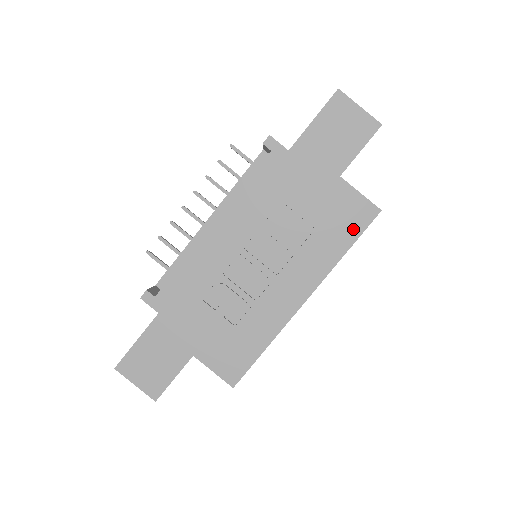
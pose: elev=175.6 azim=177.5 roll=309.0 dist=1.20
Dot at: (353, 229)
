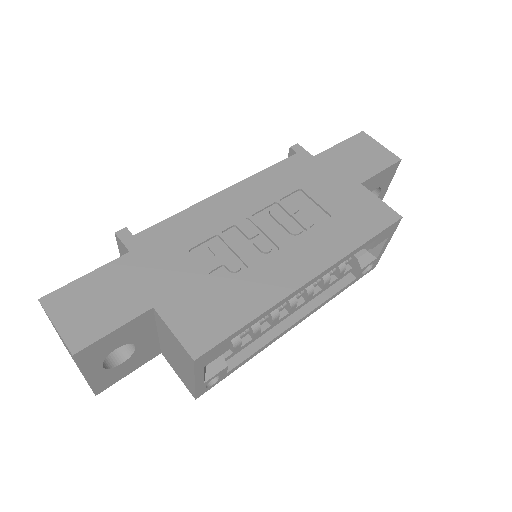
Dot at: (372, 225)
